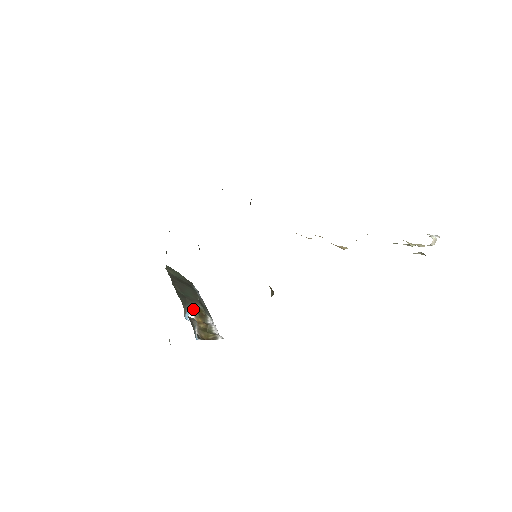
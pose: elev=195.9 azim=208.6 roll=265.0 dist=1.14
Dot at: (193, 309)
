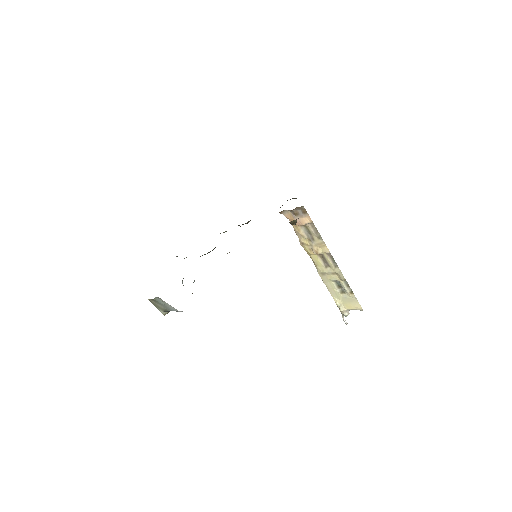
Dot at: occluded
